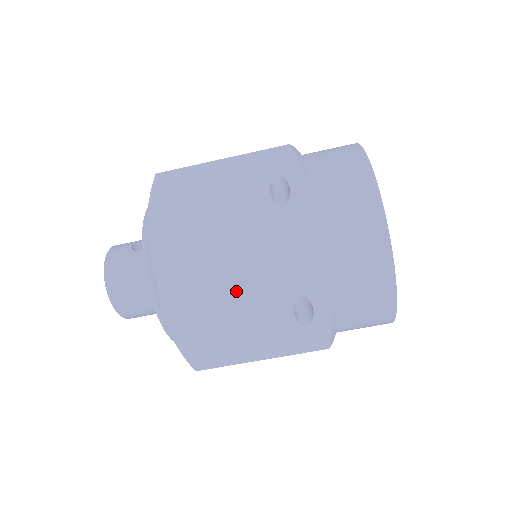
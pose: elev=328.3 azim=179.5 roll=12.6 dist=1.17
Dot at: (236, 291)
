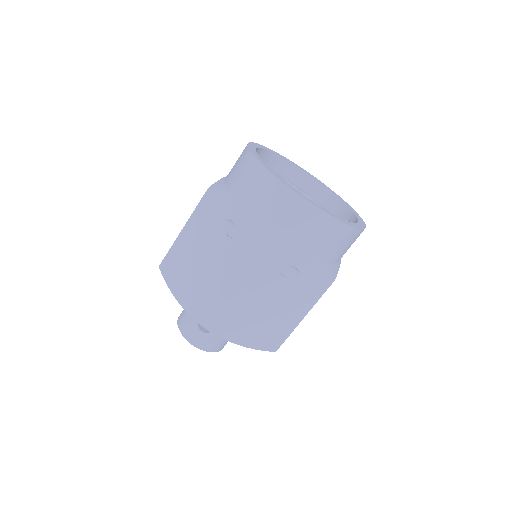
Dot at: occluded
